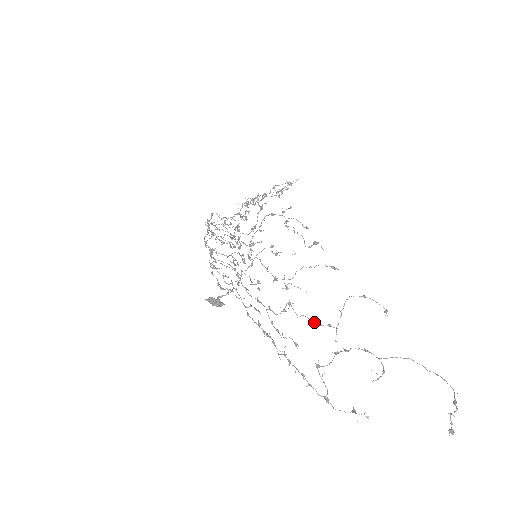
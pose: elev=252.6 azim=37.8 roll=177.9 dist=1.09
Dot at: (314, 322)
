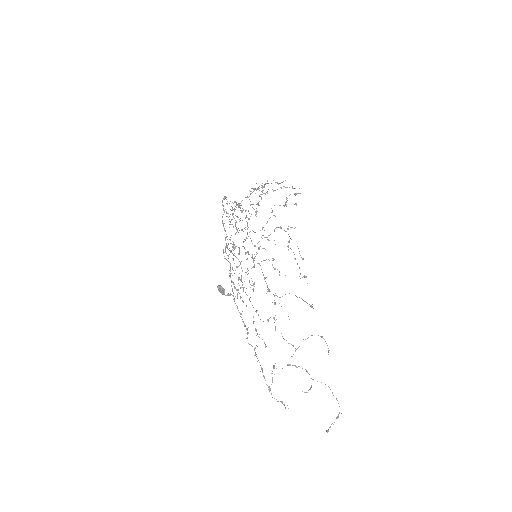
Dot at: occluded
